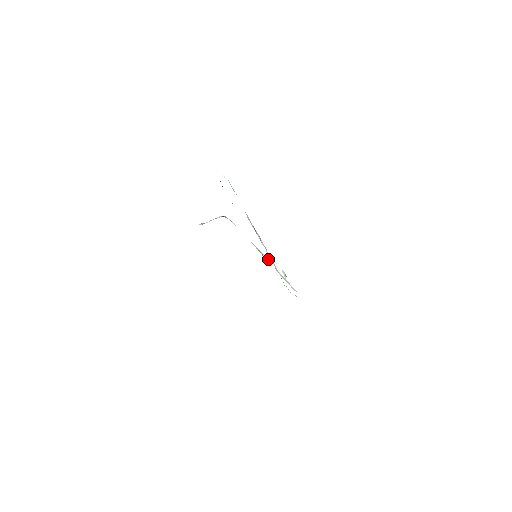
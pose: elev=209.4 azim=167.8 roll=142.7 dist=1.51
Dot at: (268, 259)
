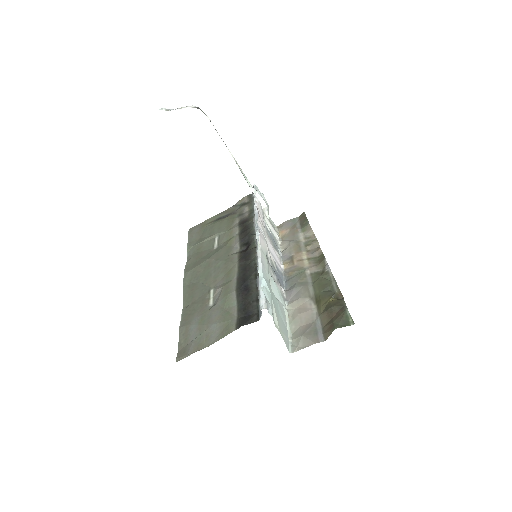
Dot at: (253, 190)
